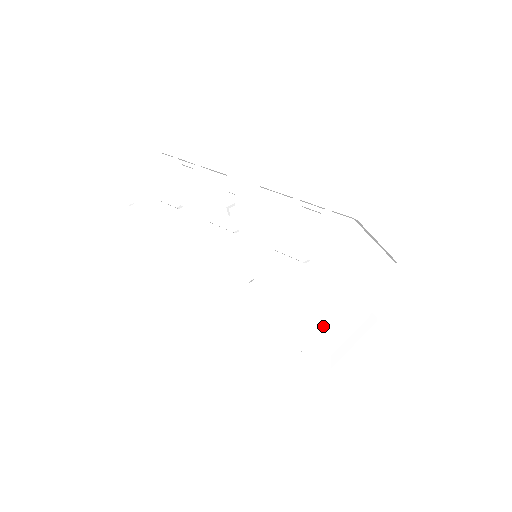
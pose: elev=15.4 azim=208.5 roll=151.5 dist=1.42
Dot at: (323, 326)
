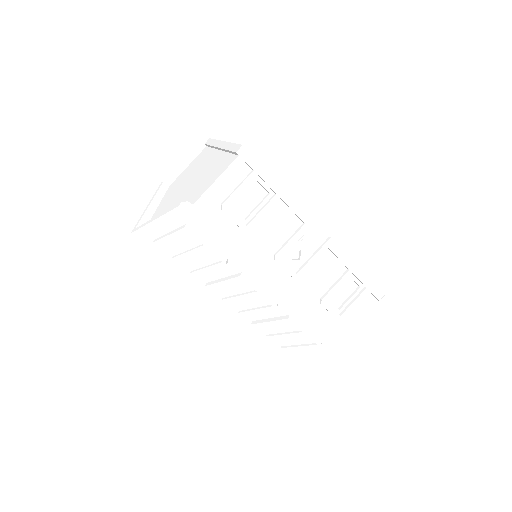
Dot at: (321, 352)
